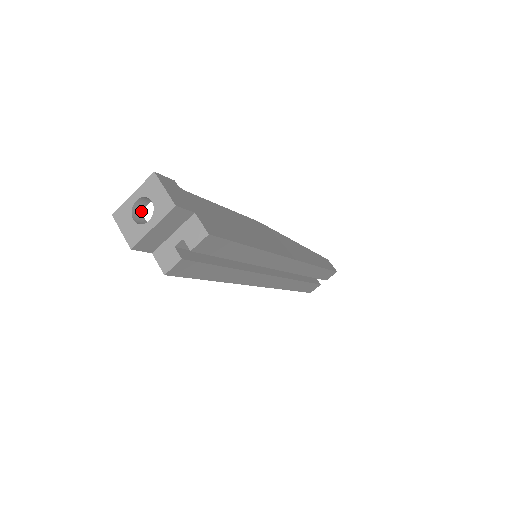
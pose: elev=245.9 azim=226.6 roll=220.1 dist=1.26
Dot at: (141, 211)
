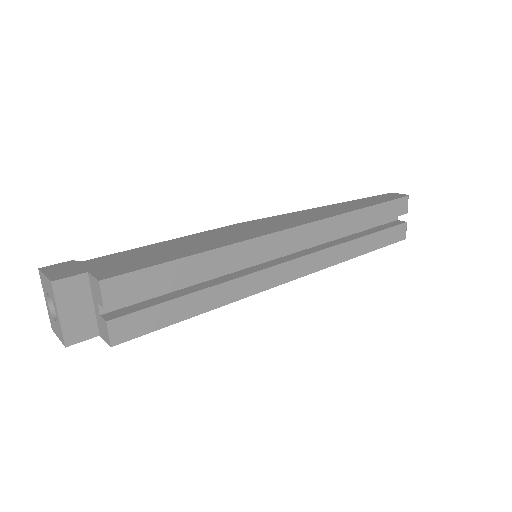
Dot at: occluded
